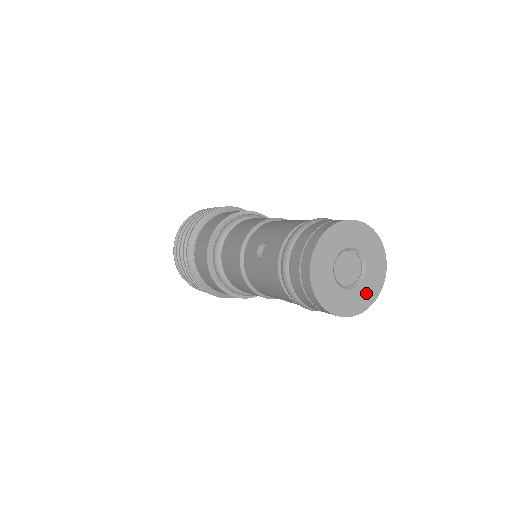
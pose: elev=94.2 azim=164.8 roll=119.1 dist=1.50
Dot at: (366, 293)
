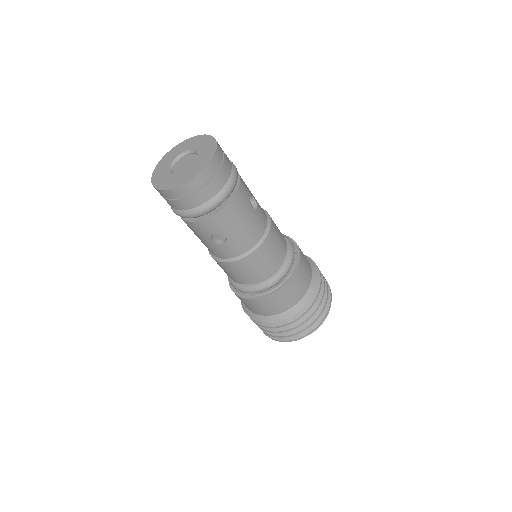
Dot at: (200, 164)
